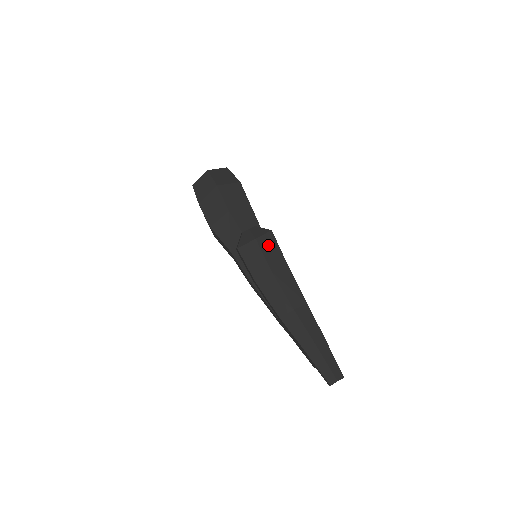
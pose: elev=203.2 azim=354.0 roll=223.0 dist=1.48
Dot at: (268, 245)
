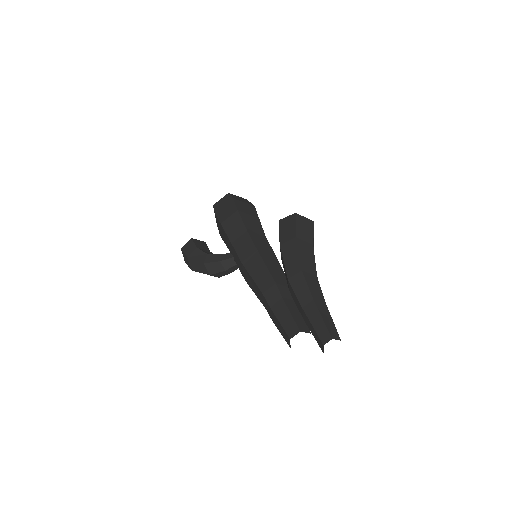
Dot at: occluded
